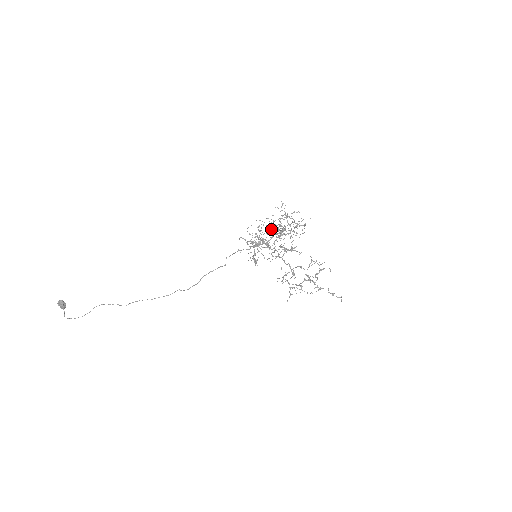
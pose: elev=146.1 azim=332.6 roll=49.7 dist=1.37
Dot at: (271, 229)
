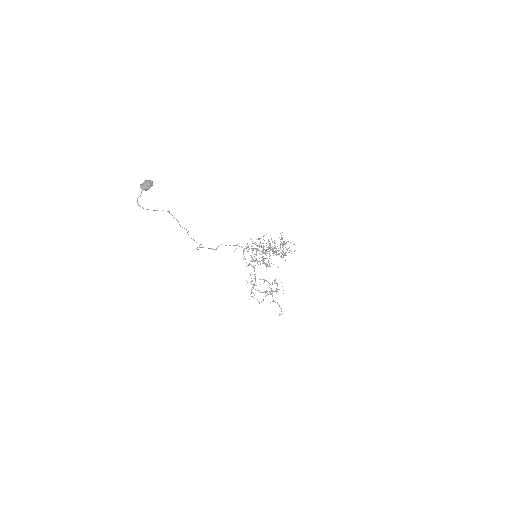
Dot at: occluded
